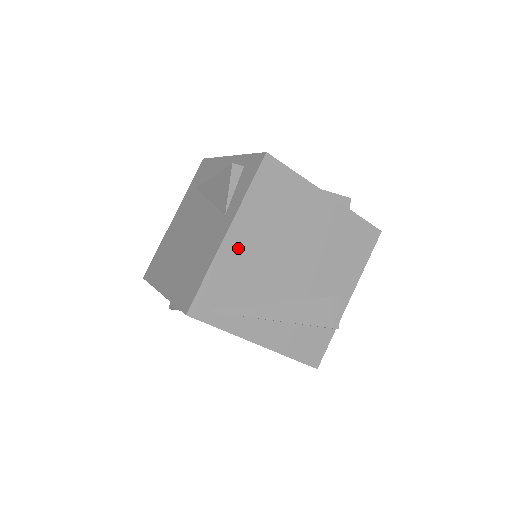
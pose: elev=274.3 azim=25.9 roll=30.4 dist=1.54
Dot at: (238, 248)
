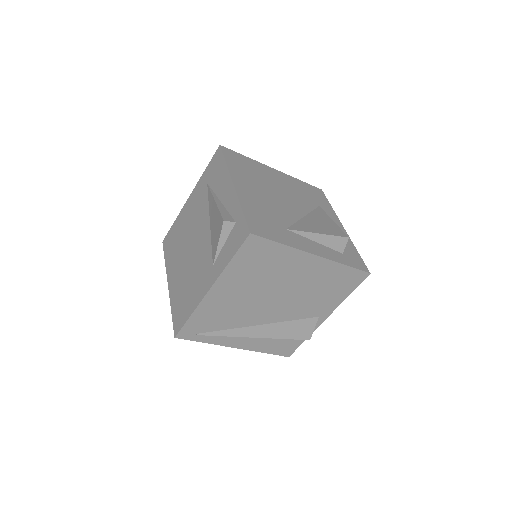
Dot at: (220, 298)
